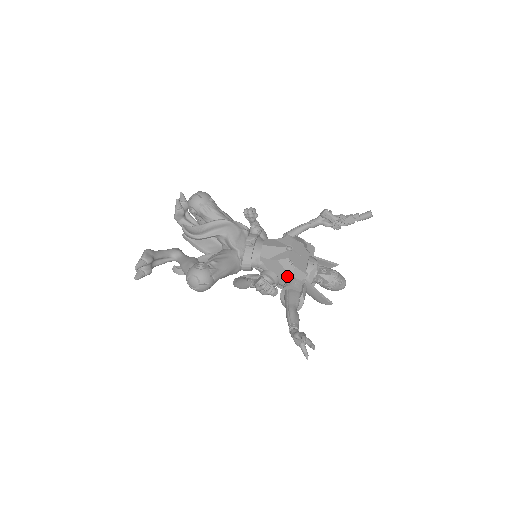
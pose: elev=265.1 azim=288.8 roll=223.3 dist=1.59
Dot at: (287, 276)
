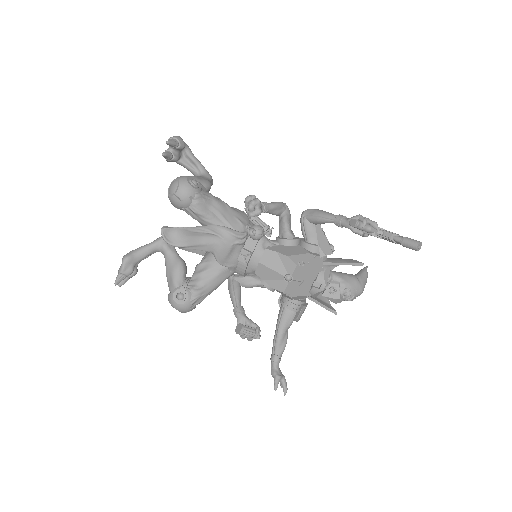
Dot at: occluded
